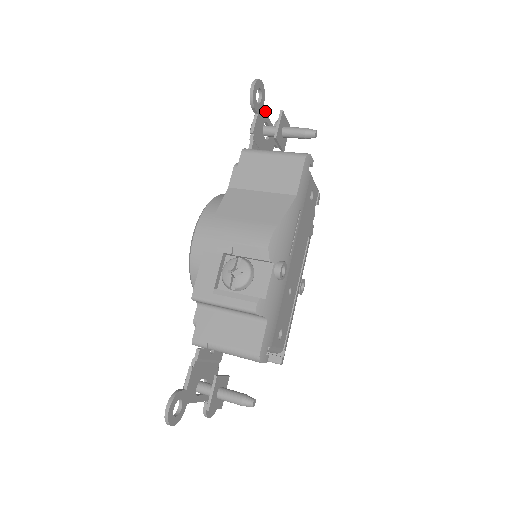
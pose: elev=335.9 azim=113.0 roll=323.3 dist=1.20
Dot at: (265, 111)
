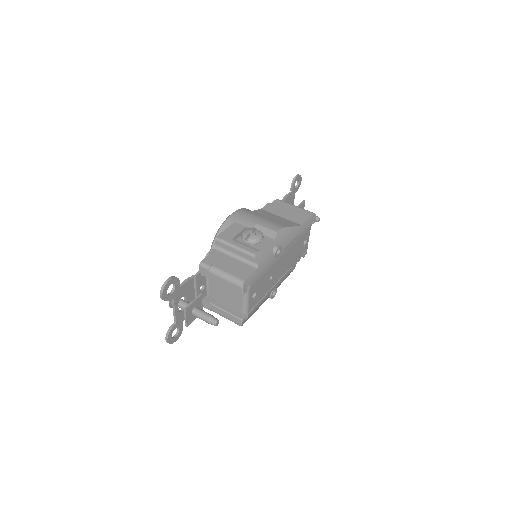
Dot at: occluded
